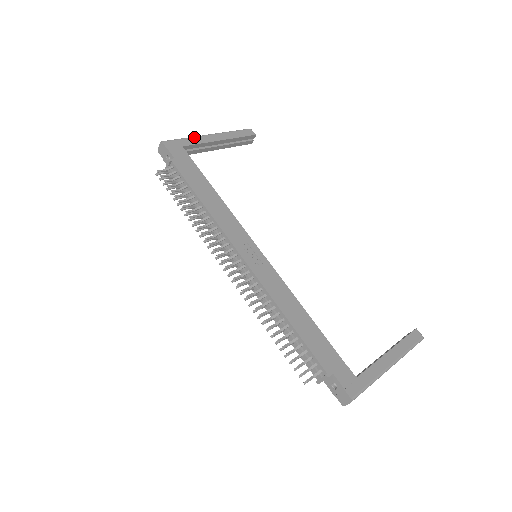
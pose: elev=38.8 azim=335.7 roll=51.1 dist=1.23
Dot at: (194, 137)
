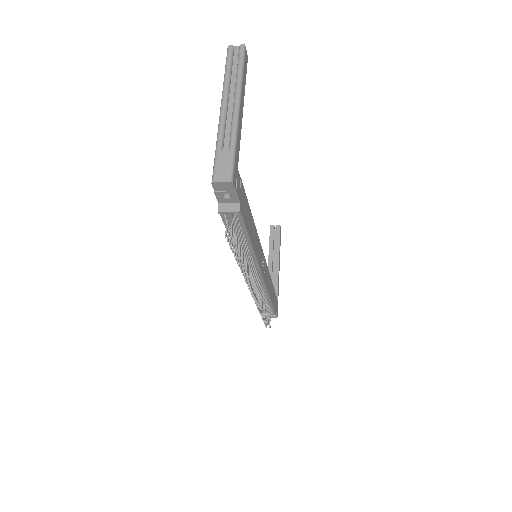
Dot at: (238, 134)
